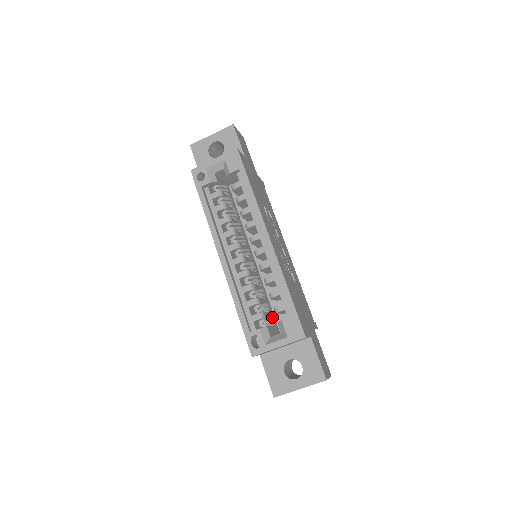
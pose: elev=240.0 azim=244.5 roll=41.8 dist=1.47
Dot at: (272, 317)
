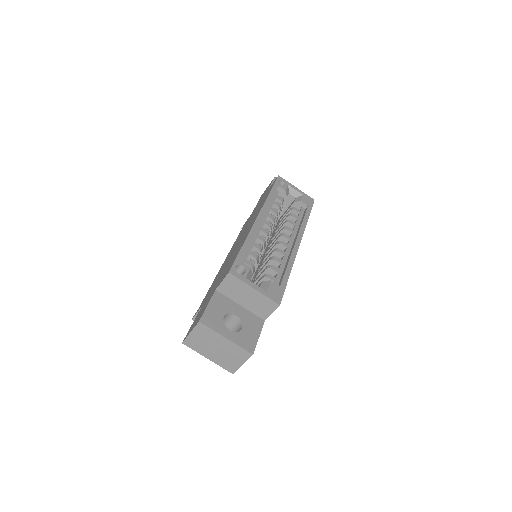
Dot at: occluded
